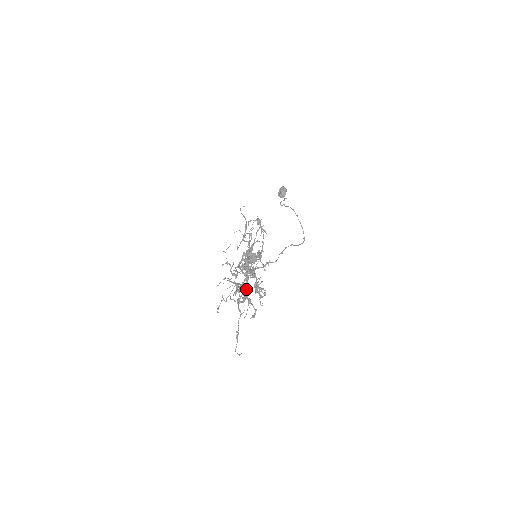
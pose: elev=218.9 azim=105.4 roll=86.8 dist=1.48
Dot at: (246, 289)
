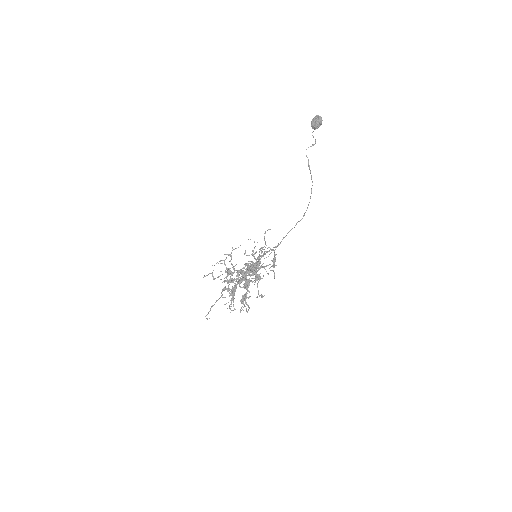
Dot at: (235, 289)
